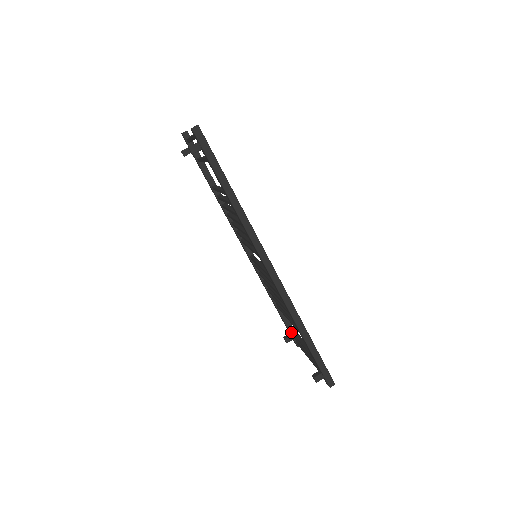
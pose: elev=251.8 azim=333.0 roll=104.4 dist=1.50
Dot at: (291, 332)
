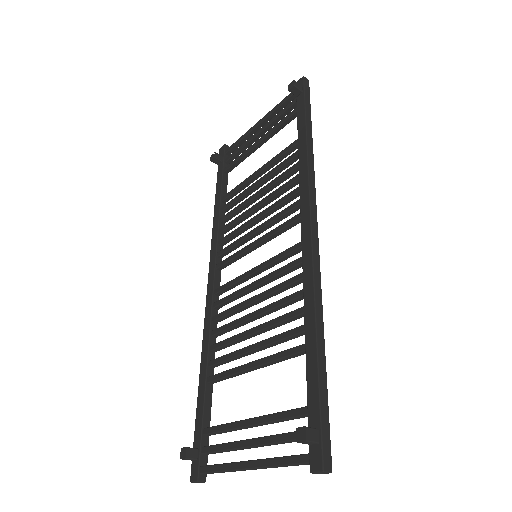
Dot at: (203, 442)
